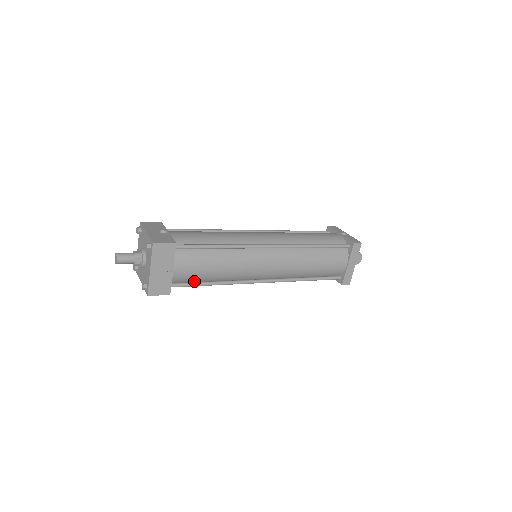
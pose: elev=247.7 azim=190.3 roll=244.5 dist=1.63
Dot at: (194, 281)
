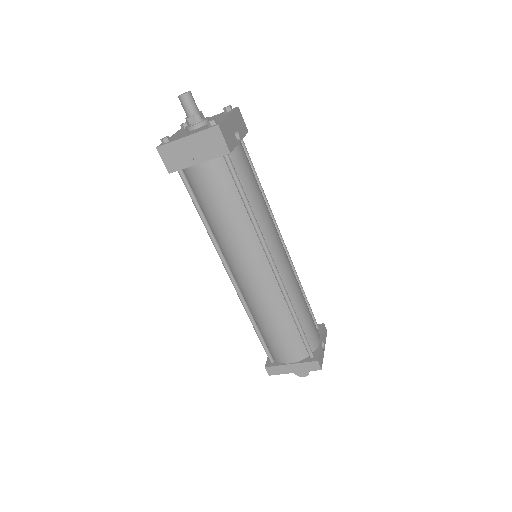
Dot at: (197, 195)
